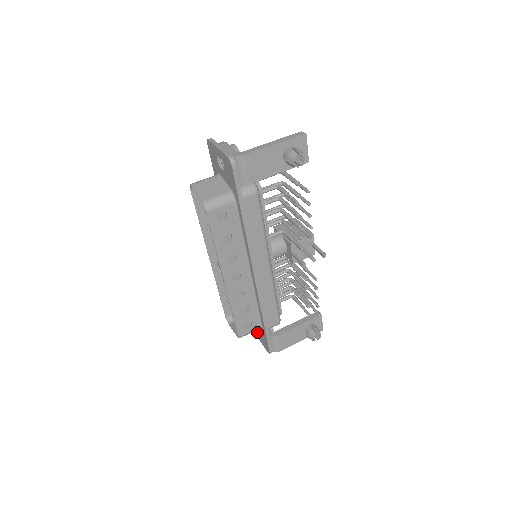
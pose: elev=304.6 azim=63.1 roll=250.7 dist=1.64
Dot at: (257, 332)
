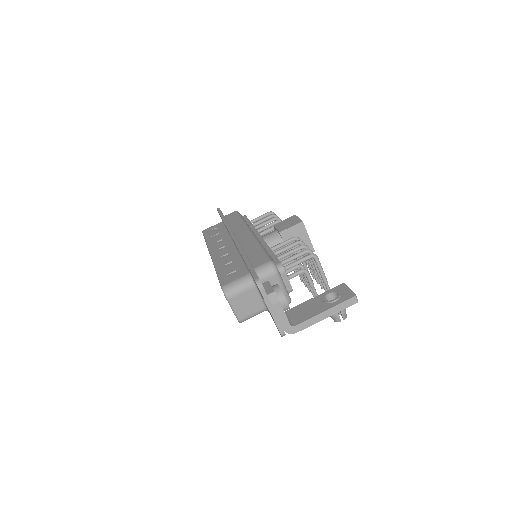
Dot at: occluded
